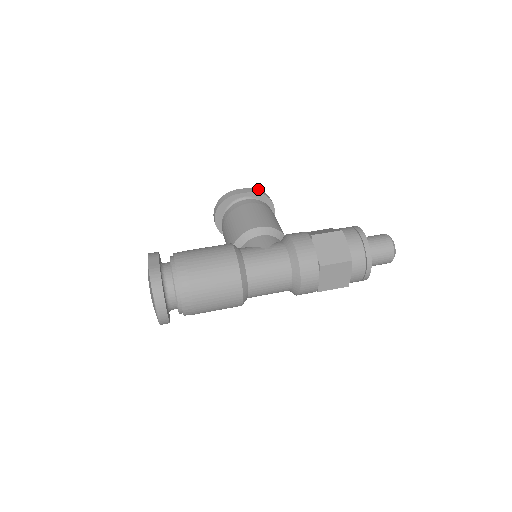
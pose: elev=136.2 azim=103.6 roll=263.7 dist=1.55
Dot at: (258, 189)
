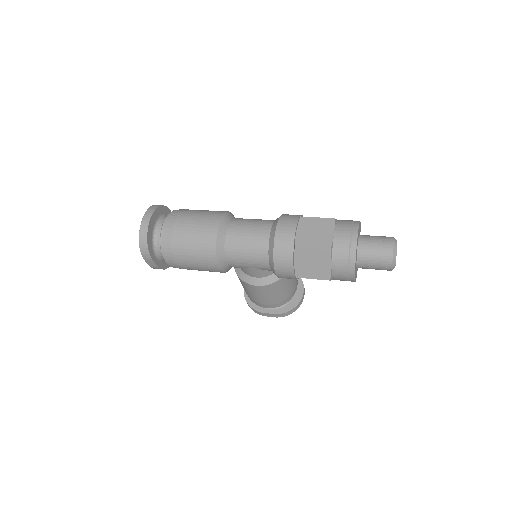
Dot at: occluded
